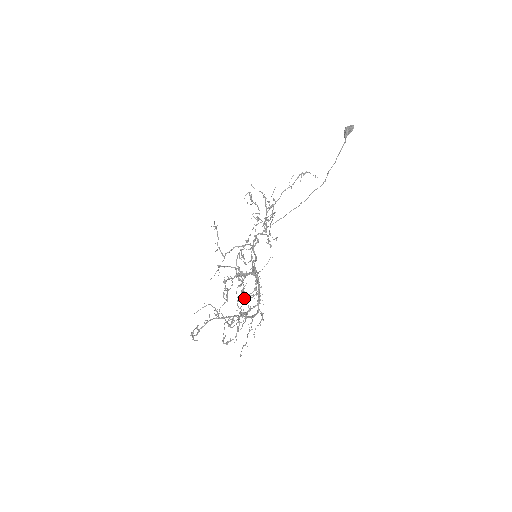
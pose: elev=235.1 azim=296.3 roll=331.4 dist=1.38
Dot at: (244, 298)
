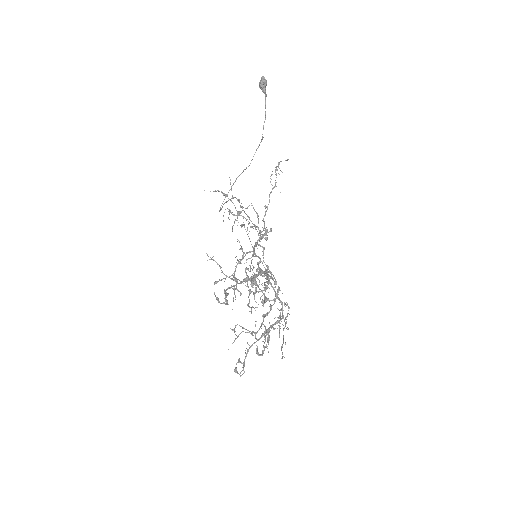
Dot at: occluded
